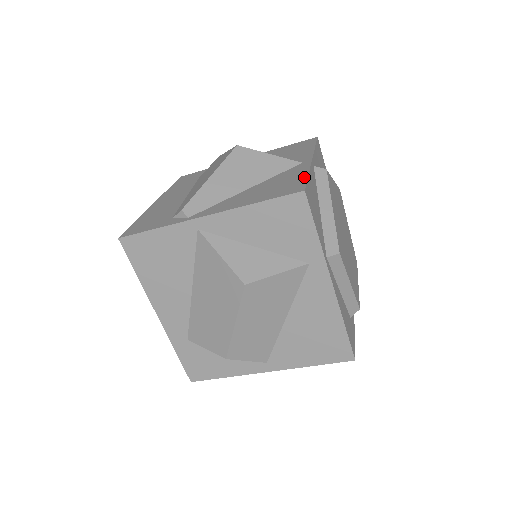
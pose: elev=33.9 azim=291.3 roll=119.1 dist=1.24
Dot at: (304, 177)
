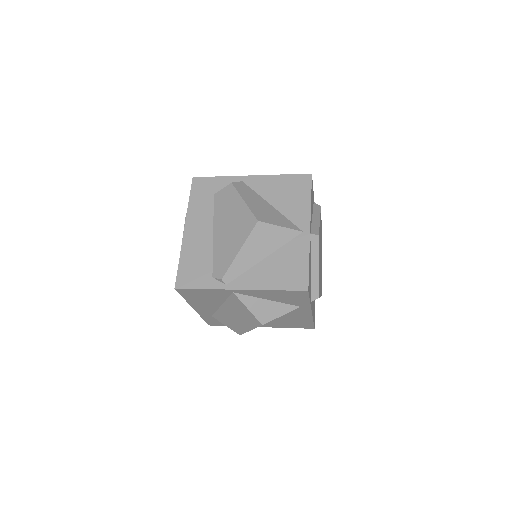
Dot at: (306, 265)
